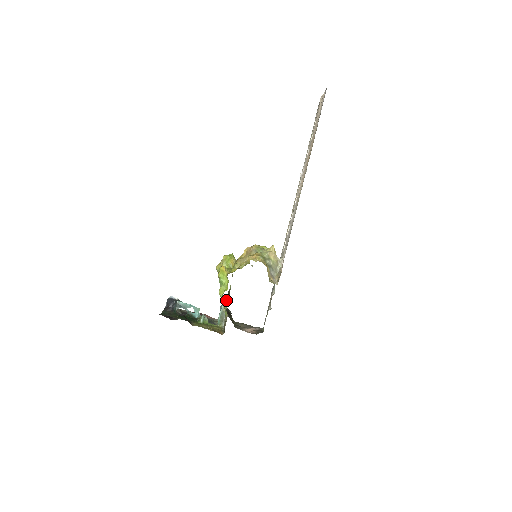
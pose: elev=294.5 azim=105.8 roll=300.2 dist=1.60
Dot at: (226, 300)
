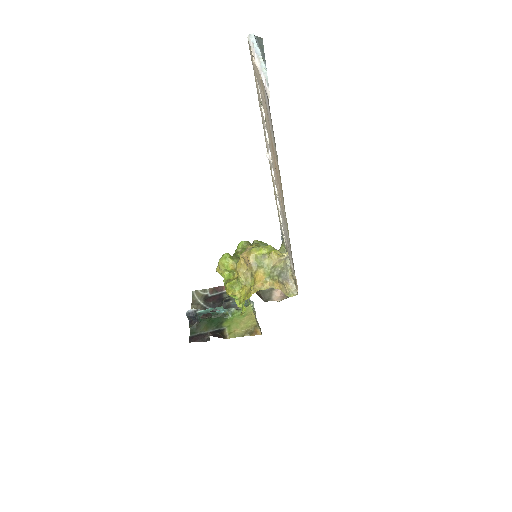
Dot at: occluded
